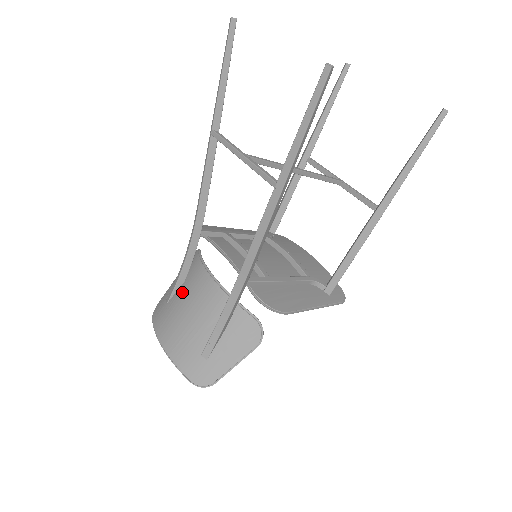
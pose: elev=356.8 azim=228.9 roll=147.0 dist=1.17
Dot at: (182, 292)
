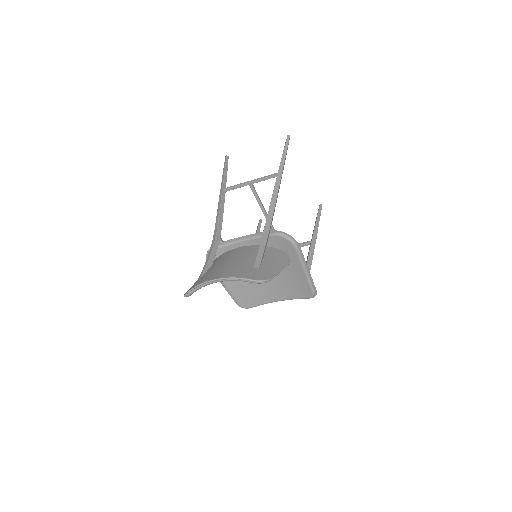
Dot at: (214, 265)
